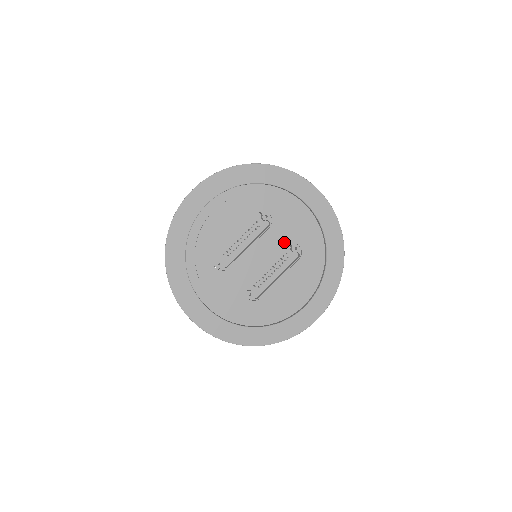
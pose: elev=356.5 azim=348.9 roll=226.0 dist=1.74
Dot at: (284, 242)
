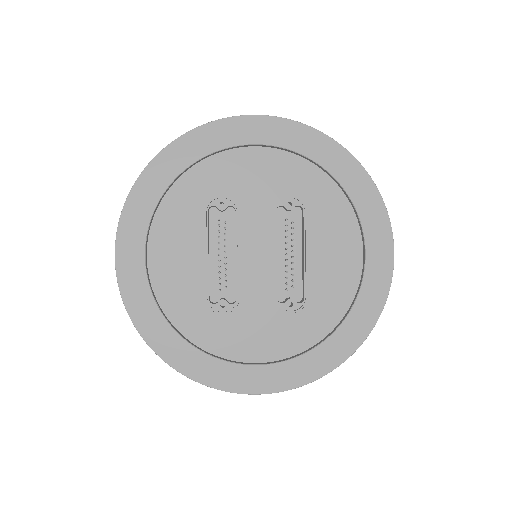
Dot at: (269, 211)
